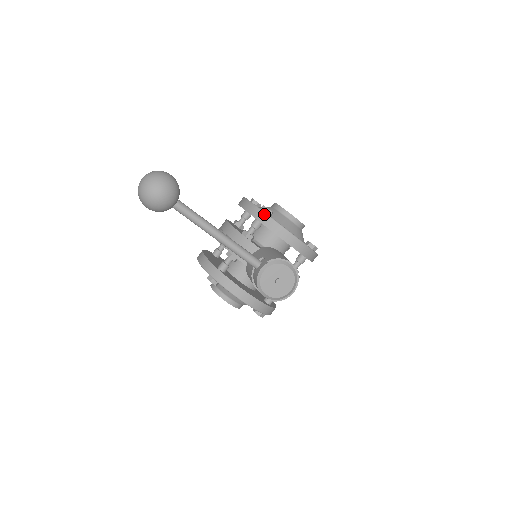
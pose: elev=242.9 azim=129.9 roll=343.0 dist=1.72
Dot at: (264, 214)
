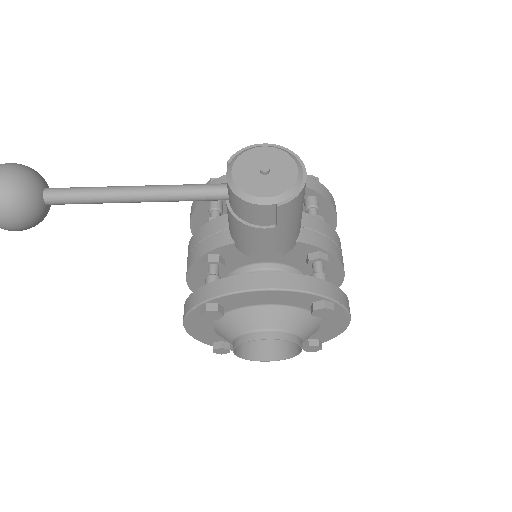
Dot at: (211, 183)
